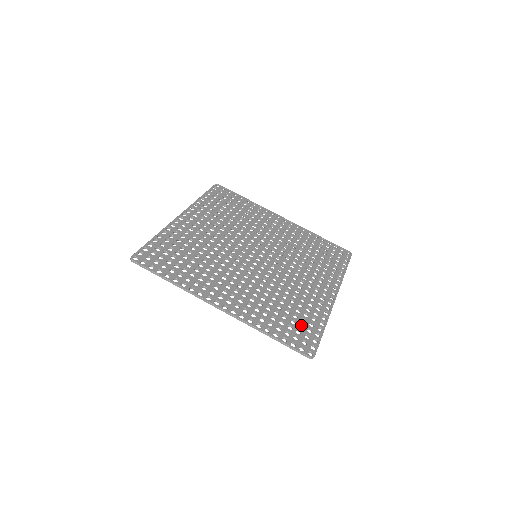
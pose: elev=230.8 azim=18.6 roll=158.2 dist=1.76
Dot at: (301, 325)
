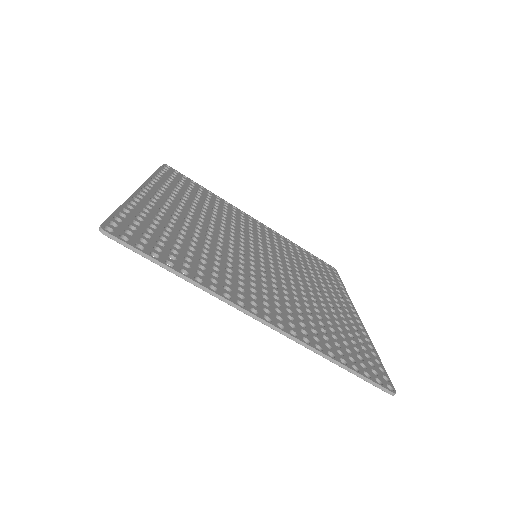
Dot at: (354, 349)
